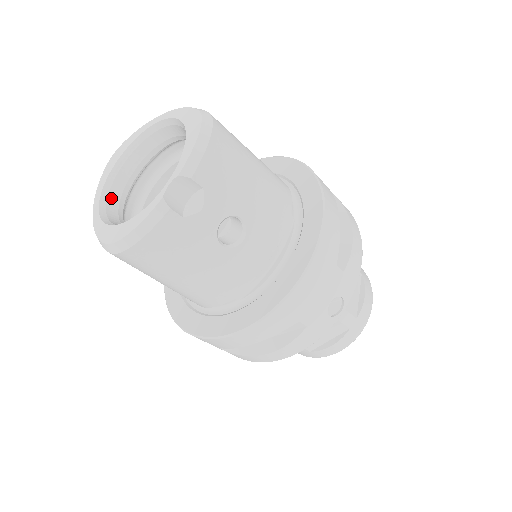
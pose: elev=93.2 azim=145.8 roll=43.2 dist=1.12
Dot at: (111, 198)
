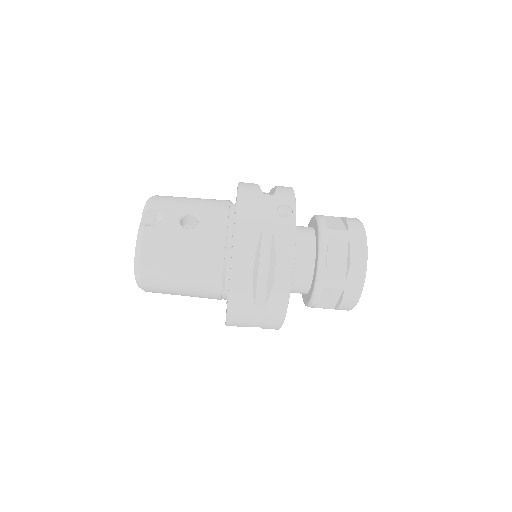
Dot at: occluded
